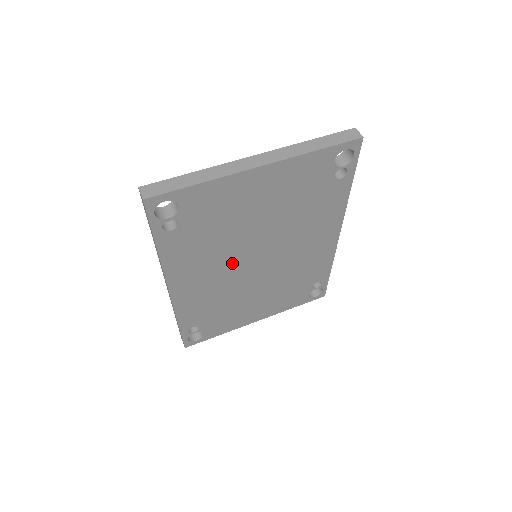
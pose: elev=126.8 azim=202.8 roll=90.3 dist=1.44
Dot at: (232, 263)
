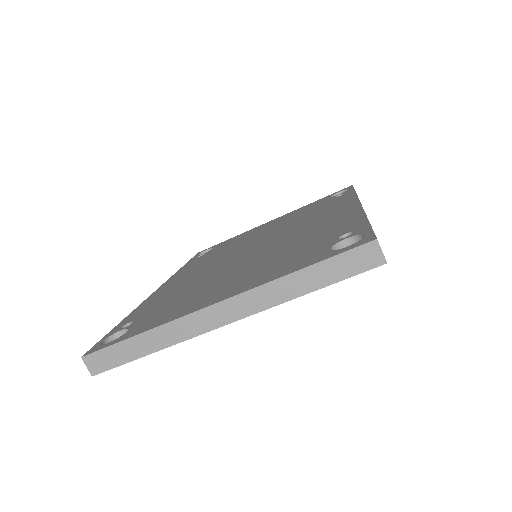
Dot at: occluded
